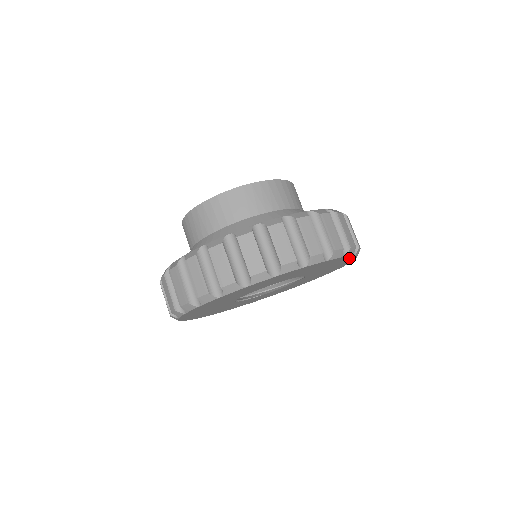
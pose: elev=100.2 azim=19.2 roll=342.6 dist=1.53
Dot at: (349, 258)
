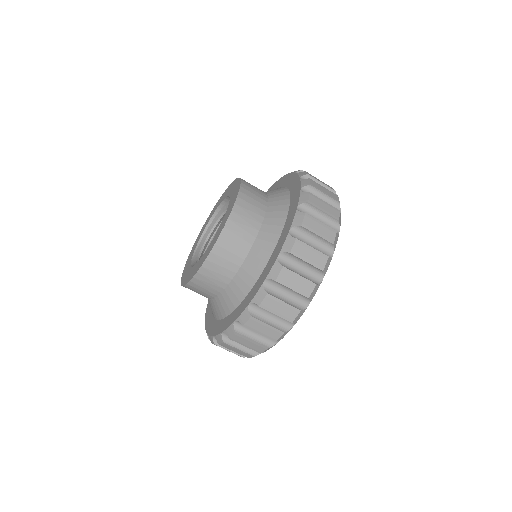
Dot at: occluded
